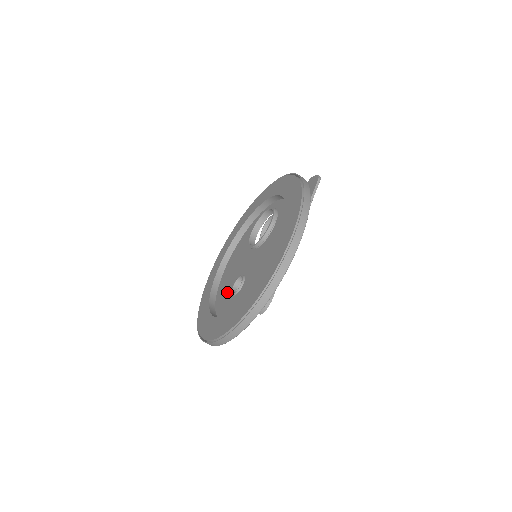
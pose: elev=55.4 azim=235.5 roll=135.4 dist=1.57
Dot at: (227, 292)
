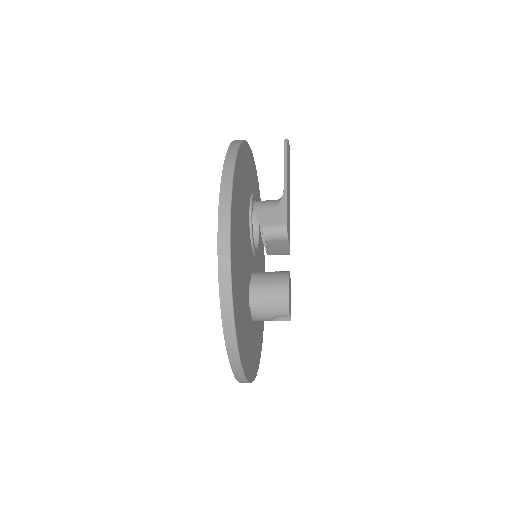
Dot at: occluded
